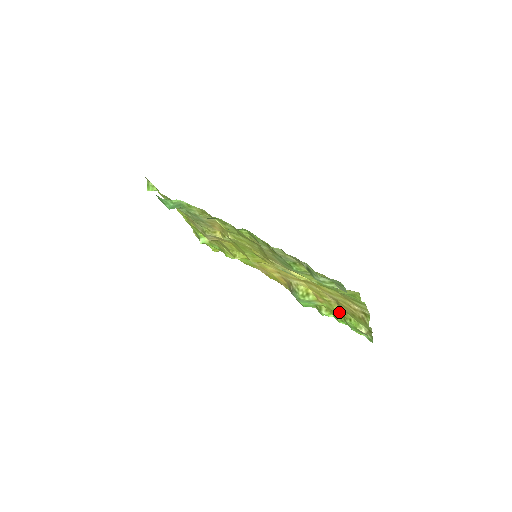
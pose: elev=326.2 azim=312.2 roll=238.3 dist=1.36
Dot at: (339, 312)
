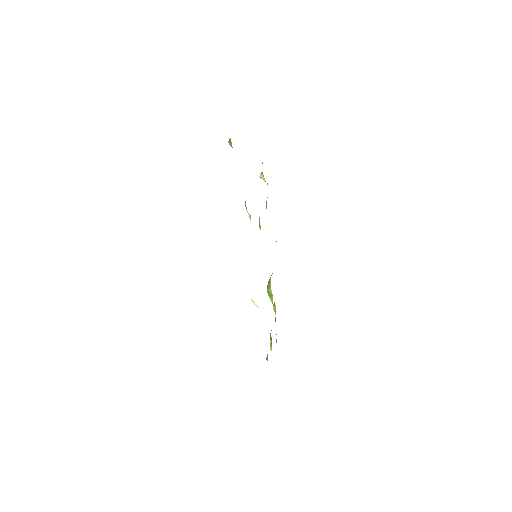
Dot at: occluded
